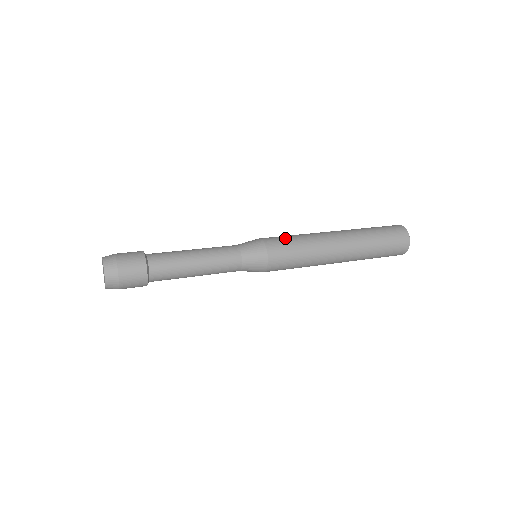
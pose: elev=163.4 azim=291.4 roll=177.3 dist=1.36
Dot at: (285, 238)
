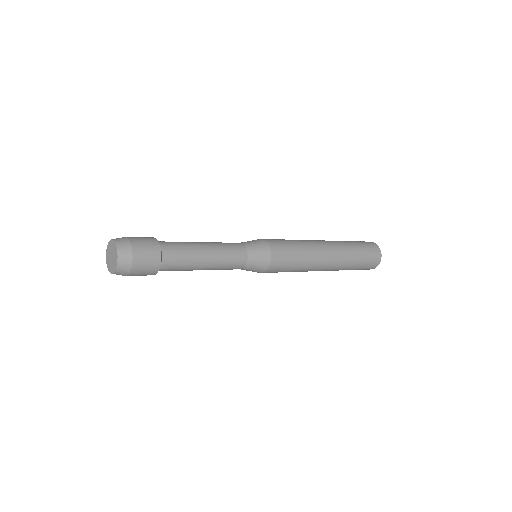
Dot at: (289, 251)
